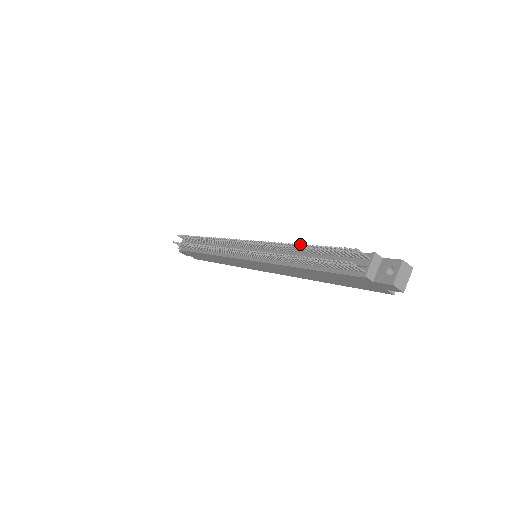
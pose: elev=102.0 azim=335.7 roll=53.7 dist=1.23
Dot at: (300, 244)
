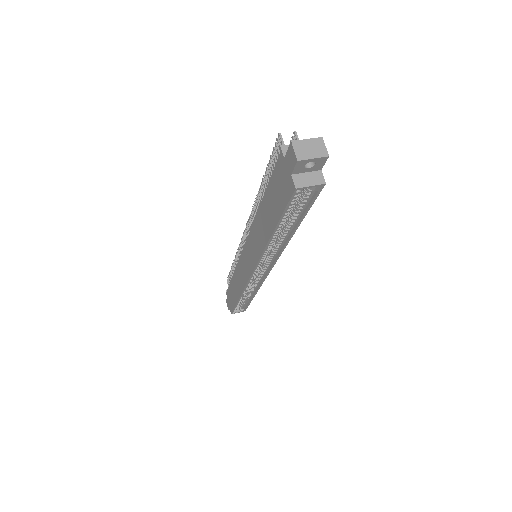
Dot at: occluded
